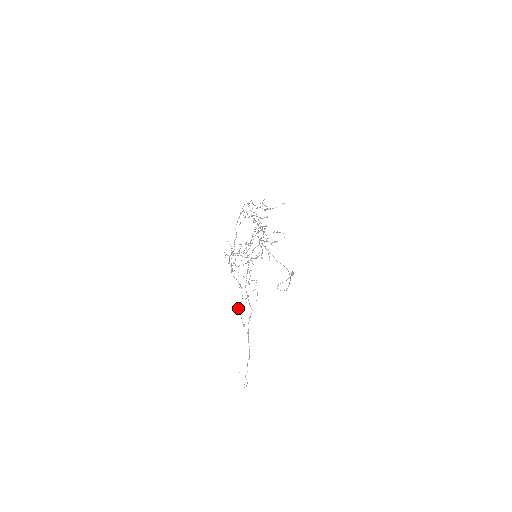
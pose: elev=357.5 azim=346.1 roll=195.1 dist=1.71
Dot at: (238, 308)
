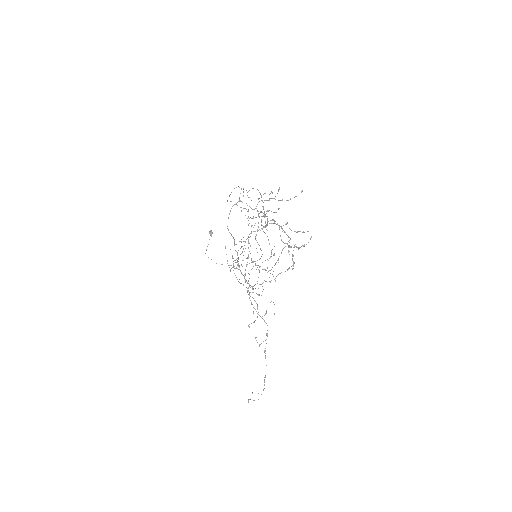
Dot at: occluded
